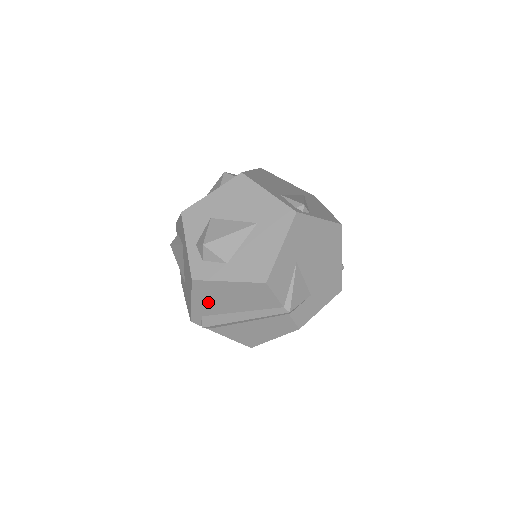
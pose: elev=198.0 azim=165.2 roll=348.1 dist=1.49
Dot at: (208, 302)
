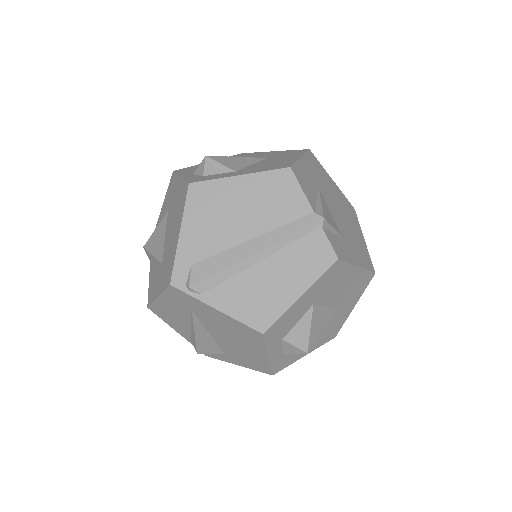
Dot at: (205, 227)
